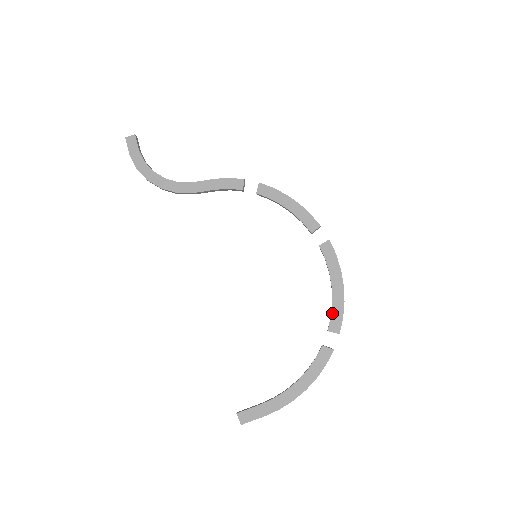
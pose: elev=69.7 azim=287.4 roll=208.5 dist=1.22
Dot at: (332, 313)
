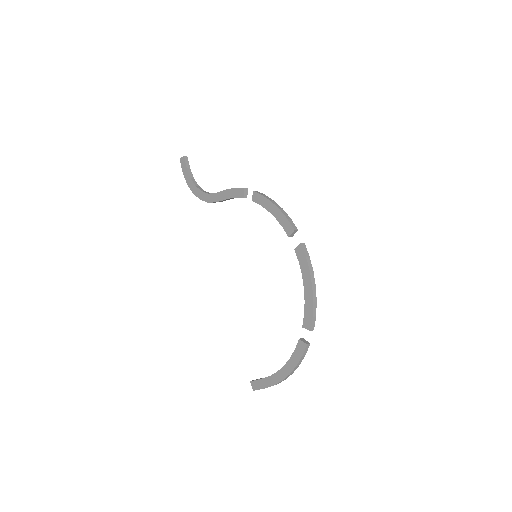
Dot at: (305, 312)
